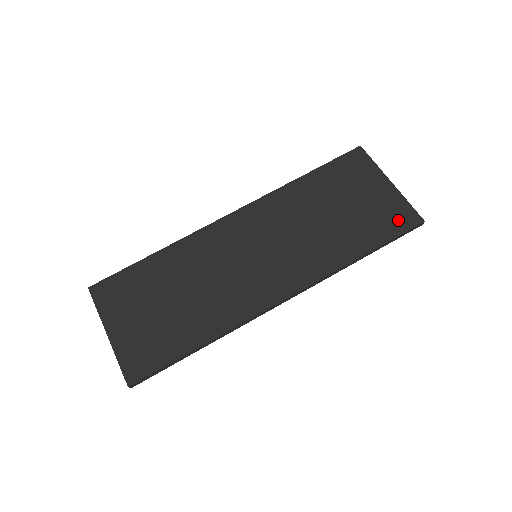
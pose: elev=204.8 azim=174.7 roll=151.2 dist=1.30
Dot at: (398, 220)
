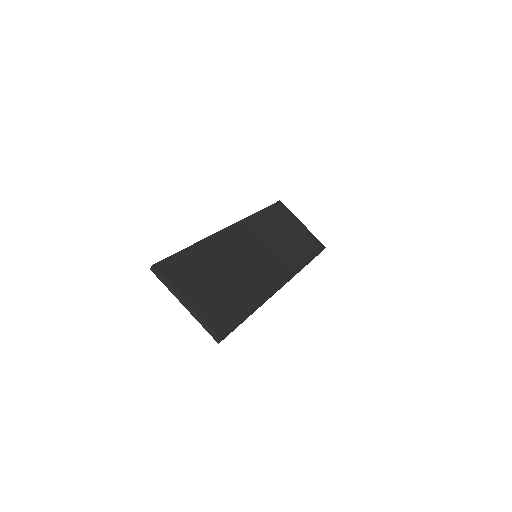
Dot at: (316, 245)
